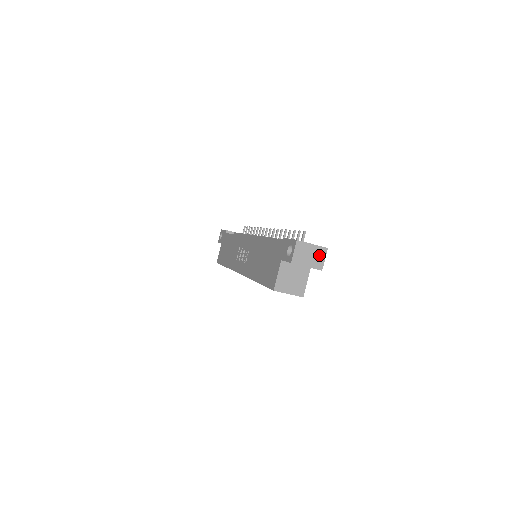
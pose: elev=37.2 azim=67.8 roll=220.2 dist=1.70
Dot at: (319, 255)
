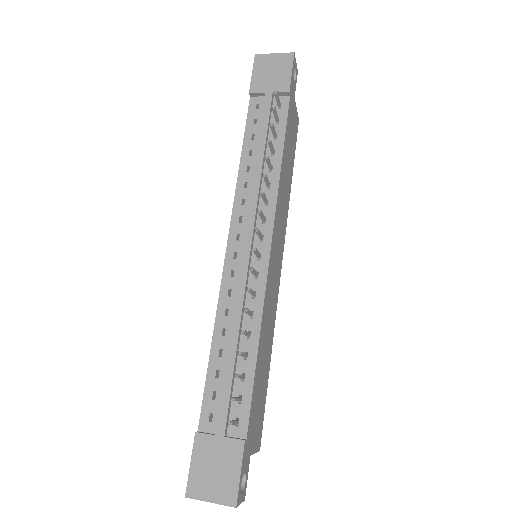
Dot at: occluded
